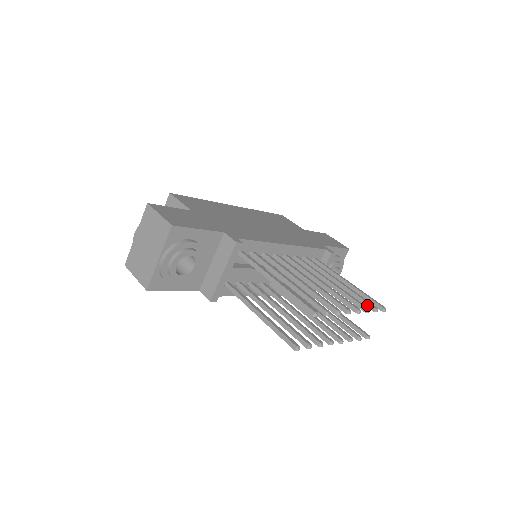
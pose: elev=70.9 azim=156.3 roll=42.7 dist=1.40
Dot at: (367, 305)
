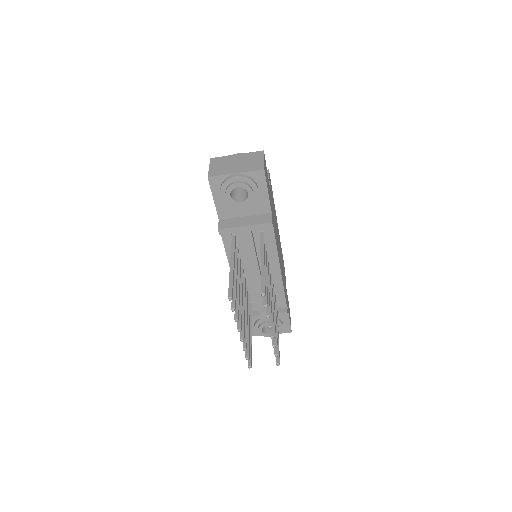
Dot at: (276, 347)
